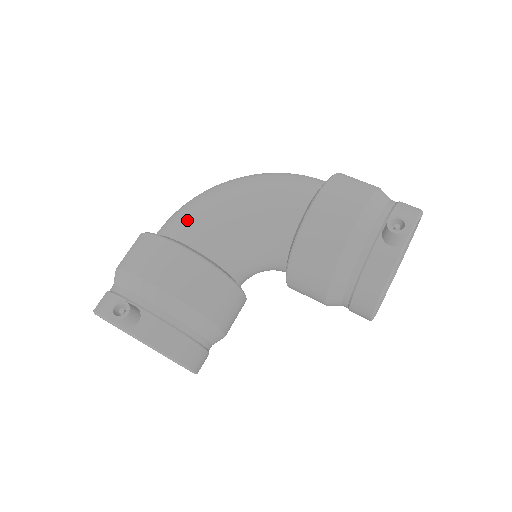
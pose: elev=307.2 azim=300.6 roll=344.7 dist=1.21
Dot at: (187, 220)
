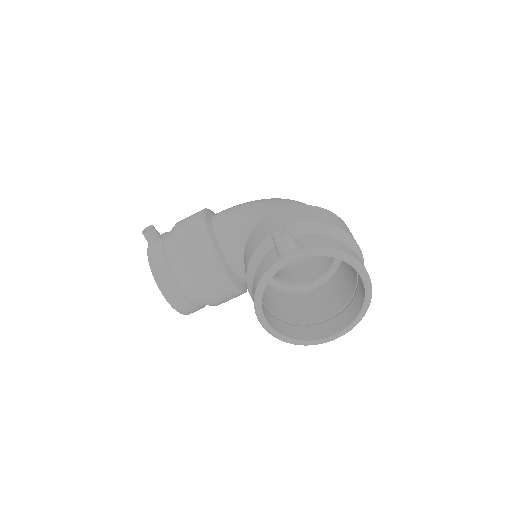
Dot at: (228, 209)
